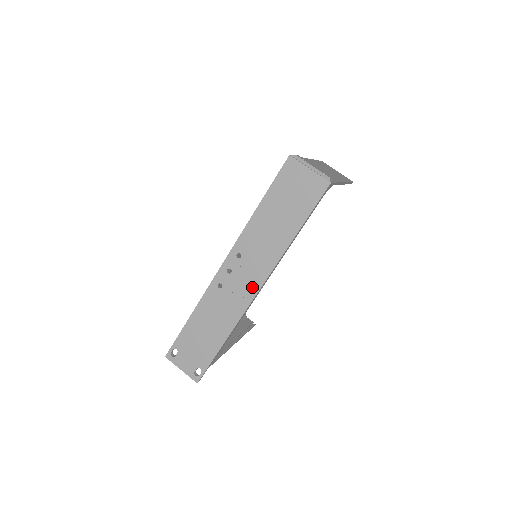
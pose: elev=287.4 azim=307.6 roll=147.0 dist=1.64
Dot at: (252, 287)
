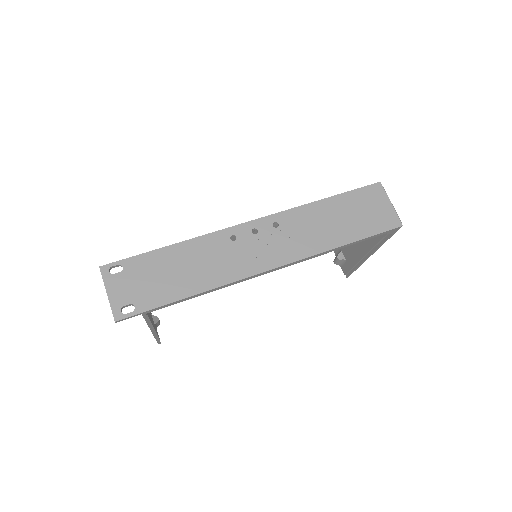
Dot at: (268, 261)
